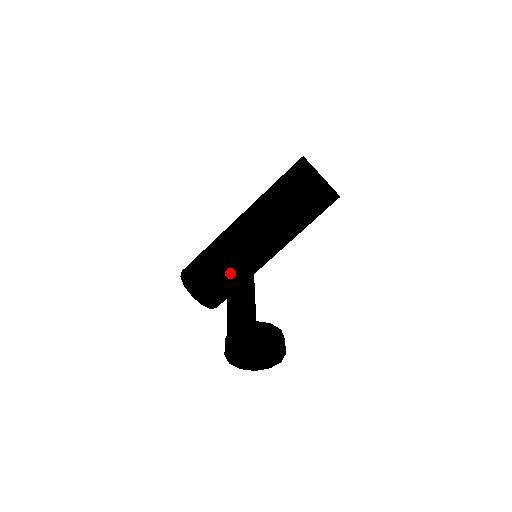
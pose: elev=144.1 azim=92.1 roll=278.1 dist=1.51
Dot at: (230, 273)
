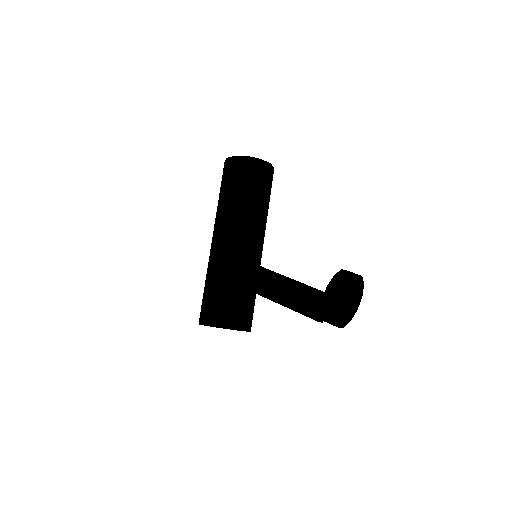
Dot at: (249, 285)
